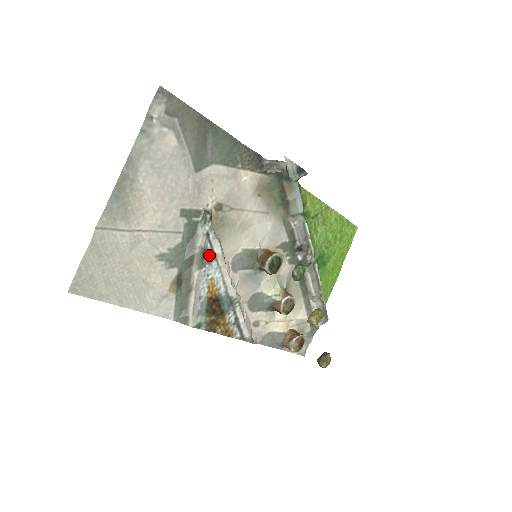
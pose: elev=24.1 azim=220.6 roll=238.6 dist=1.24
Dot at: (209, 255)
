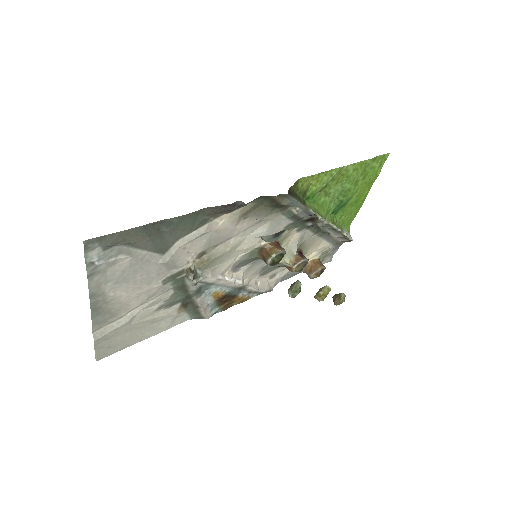
Dot at: (205, 286)
